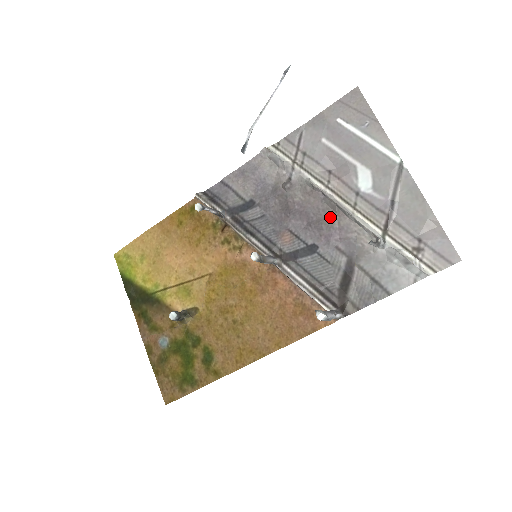
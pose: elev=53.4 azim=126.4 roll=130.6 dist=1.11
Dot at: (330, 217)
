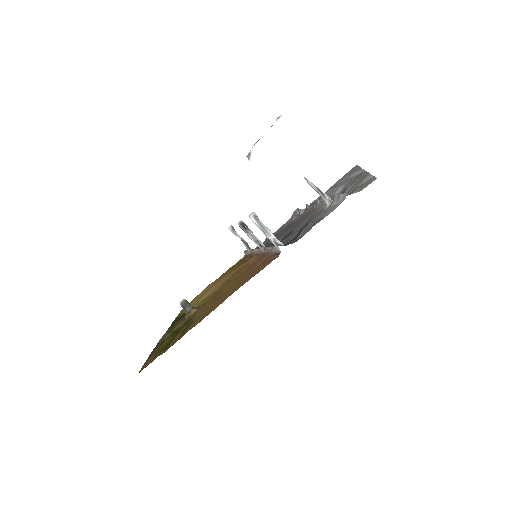
Dot at: (309, 214)
